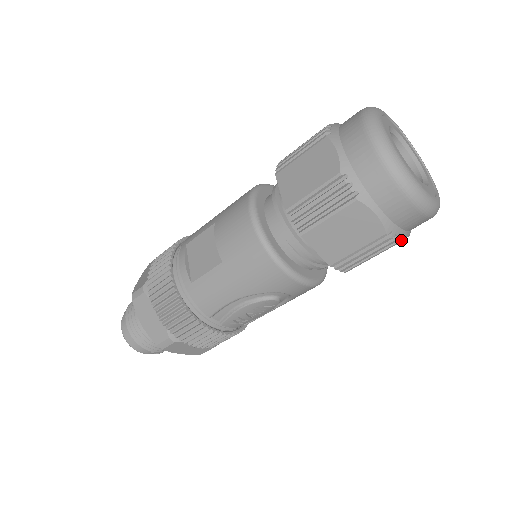
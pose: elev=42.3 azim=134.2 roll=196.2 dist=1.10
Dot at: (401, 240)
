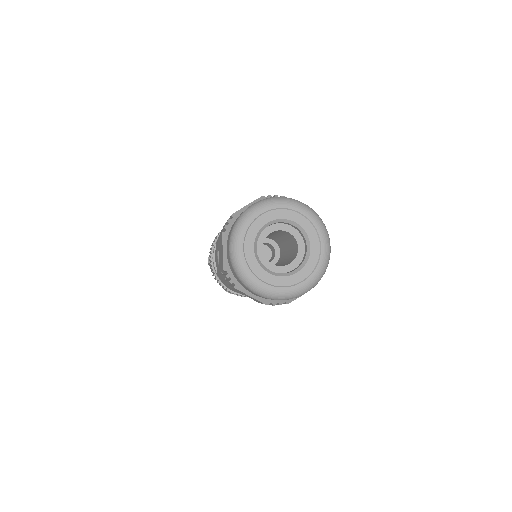
Dot at: (289, 302)
